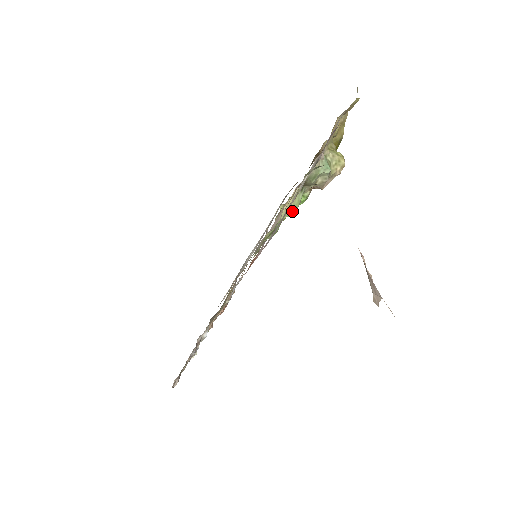
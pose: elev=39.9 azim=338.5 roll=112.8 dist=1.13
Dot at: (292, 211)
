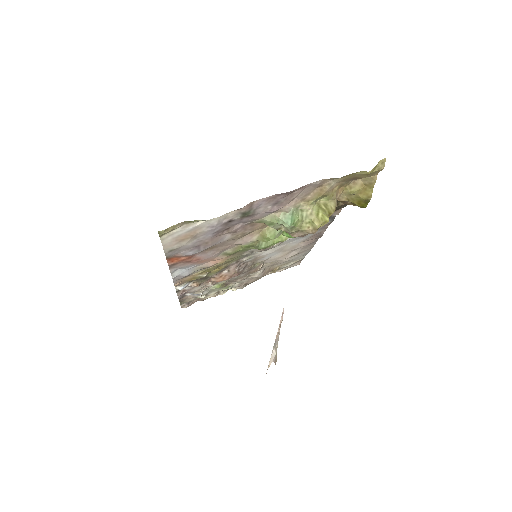
Dot at: (267, 239)
